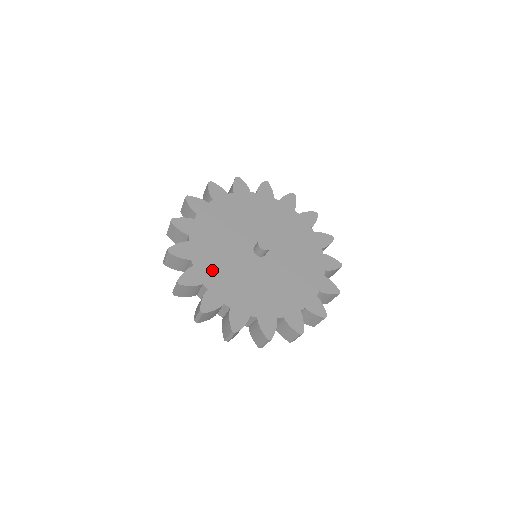
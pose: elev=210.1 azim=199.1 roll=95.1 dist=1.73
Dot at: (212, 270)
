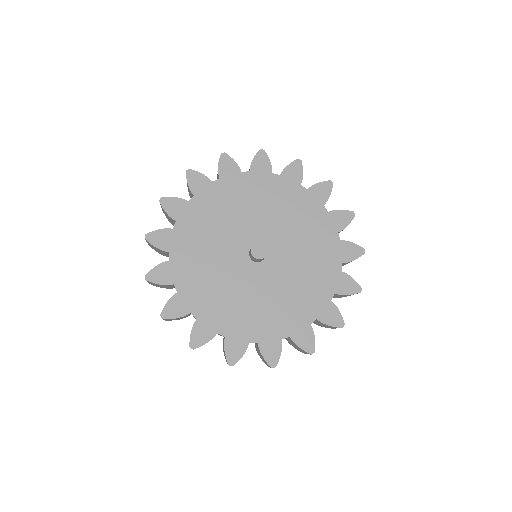
Dot at: (190, 269)
